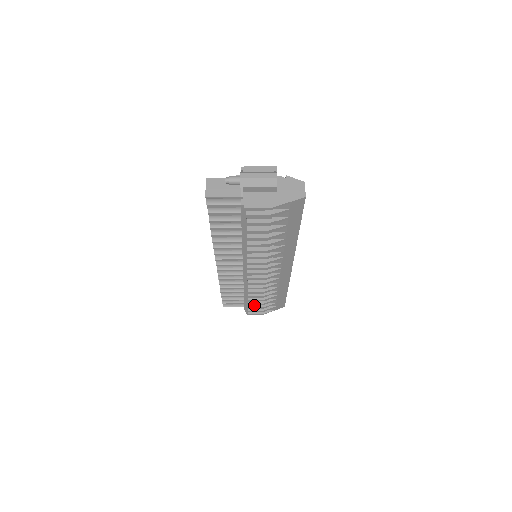
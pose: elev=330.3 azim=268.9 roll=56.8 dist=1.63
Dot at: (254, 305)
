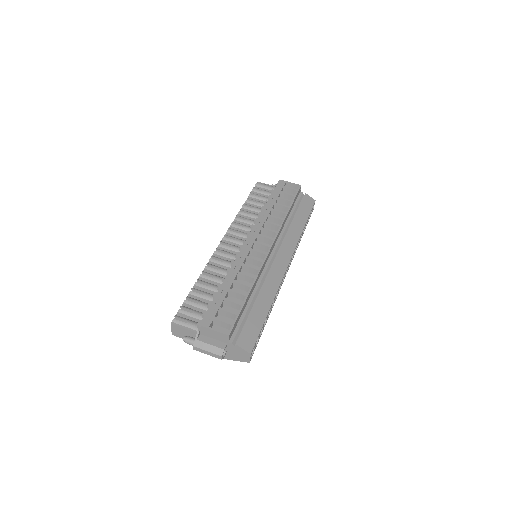
Dot at: occluded
